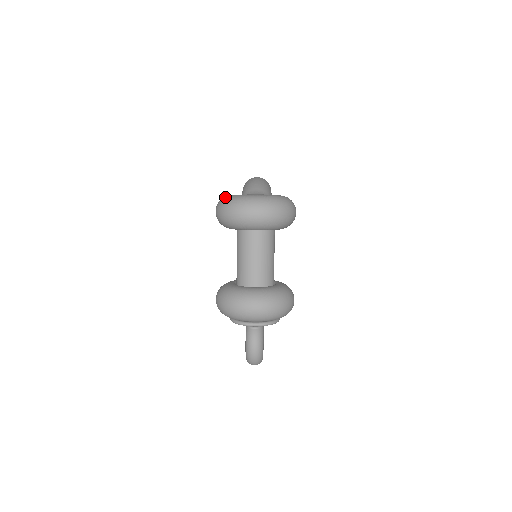
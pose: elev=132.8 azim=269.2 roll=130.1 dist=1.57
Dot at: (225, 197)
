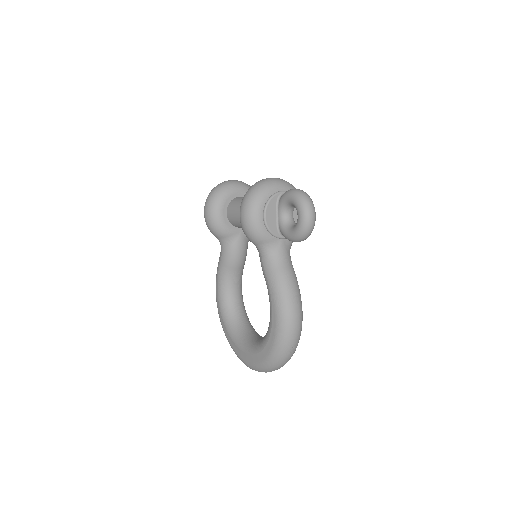
Dot at: occluded
